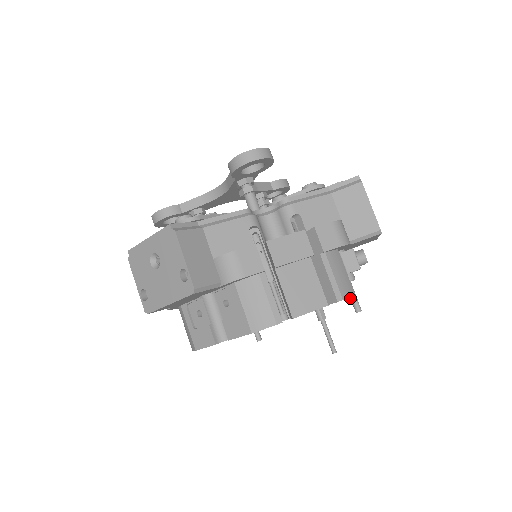
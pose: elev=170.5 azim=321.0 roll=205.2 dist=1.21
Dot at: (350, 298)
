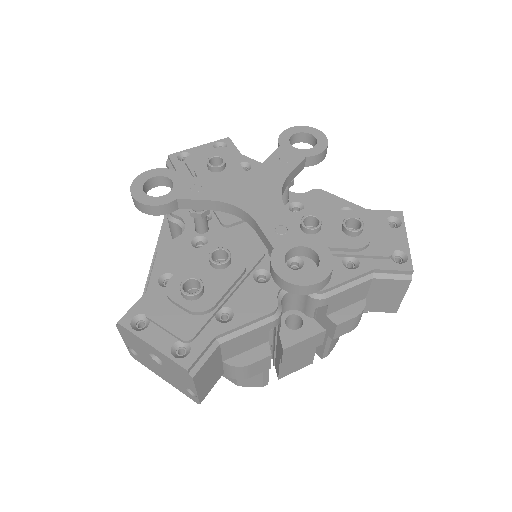
Dot at: occluded
